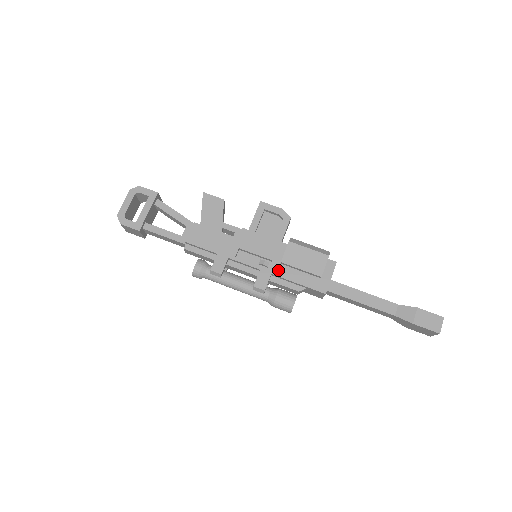
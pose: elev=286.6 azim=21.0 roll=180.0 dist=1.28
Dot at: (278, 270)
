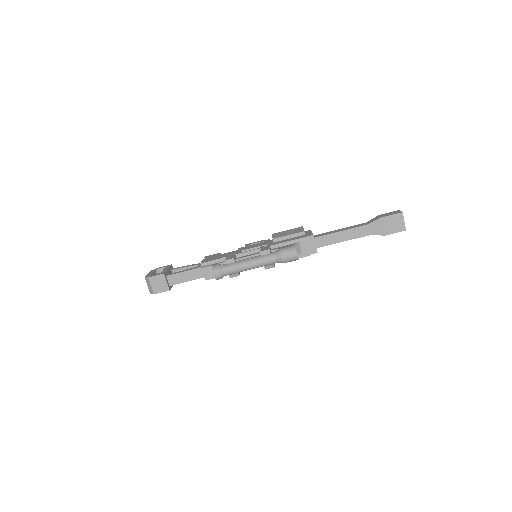
Dot at: (273, 244)
